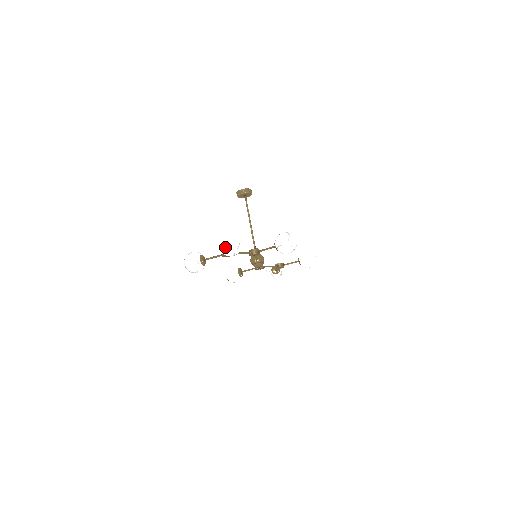
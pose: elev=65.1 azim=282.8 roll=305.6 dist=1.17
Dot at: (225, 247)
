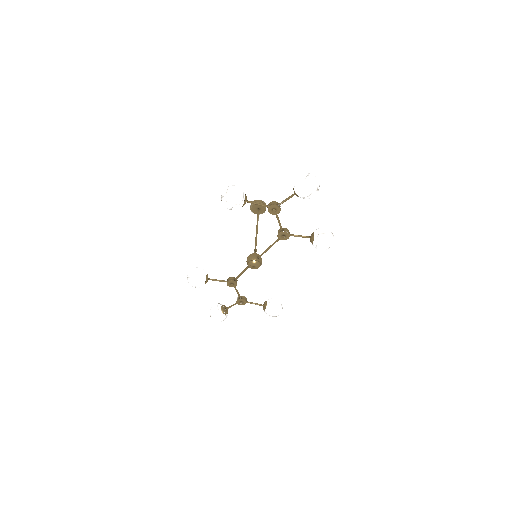
Dot at: (310, 179)
